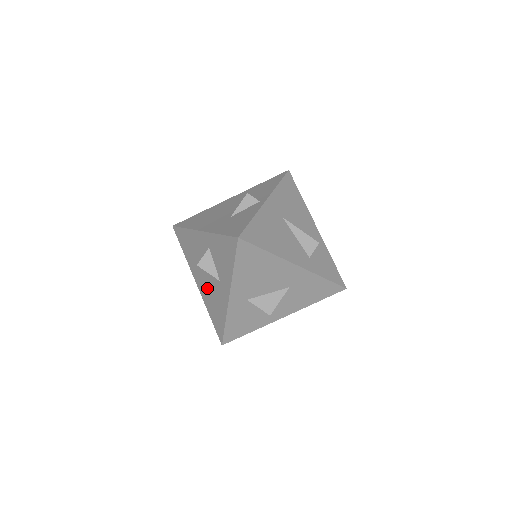
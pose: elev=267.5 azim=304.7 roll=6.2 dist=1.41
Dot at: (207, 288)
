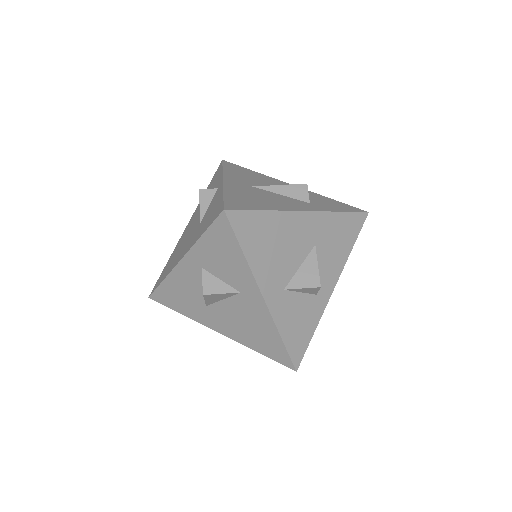
Dot at: (232, 321)
